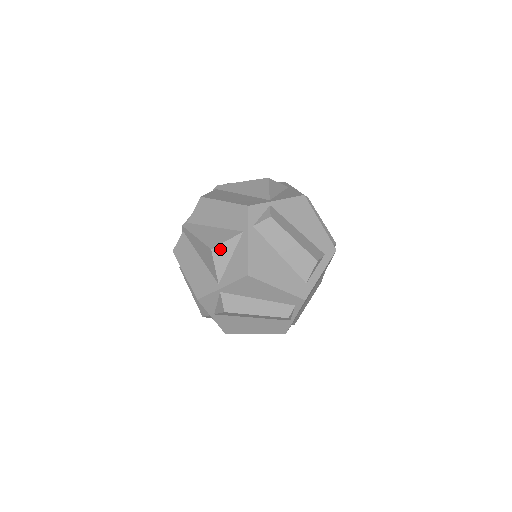
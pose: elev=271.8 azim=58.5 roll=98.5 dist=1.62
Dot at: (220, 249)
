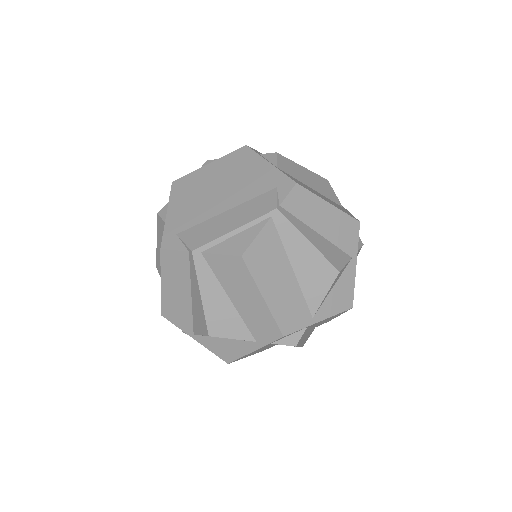
Dot at: (219, 337)
